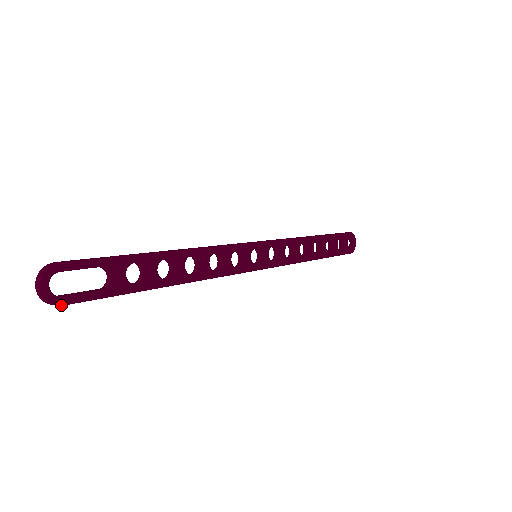
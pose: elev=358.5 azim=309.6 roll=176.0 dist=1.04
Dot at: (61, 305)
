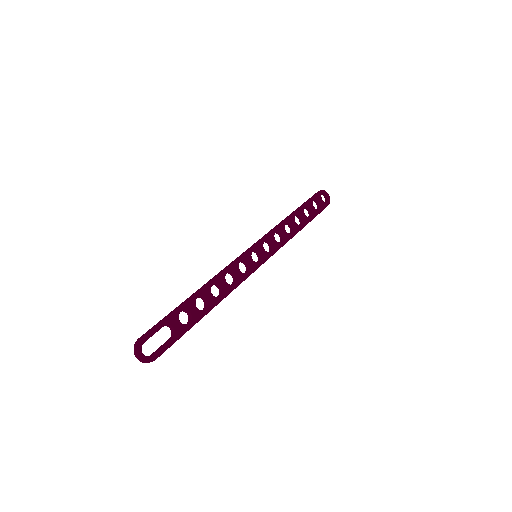
Dot at: occluded
